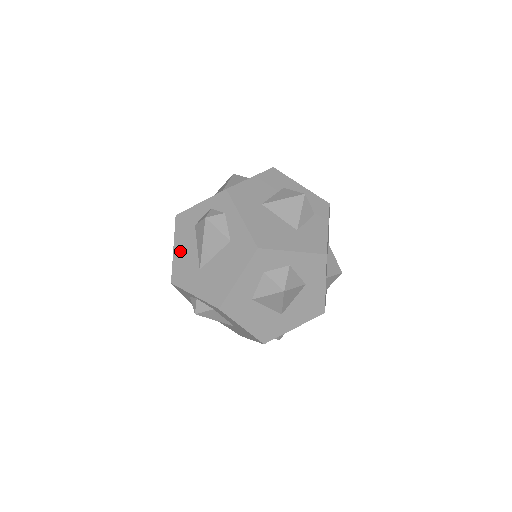
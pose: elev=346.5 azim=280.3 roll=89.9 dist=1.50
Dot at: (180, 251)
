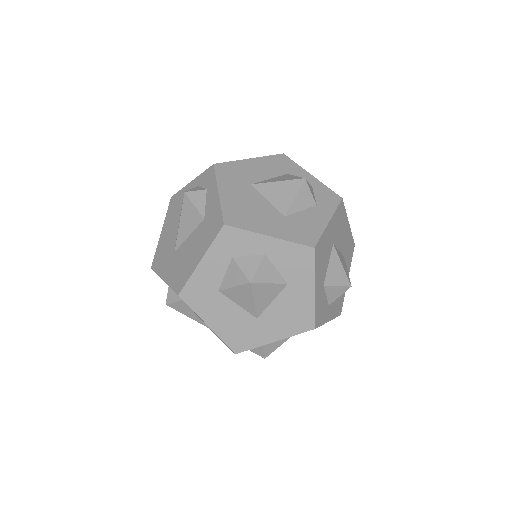
Dot at: (165, 233)
